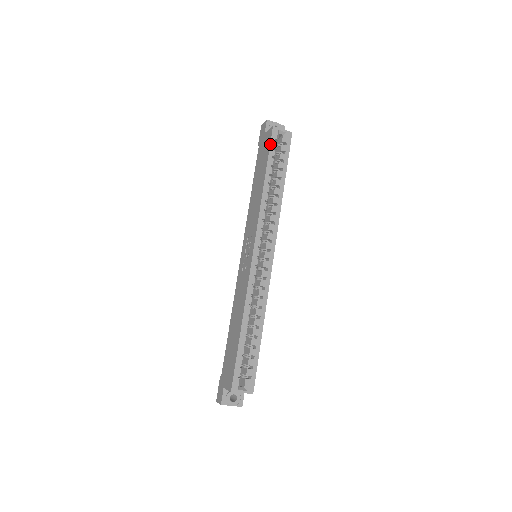
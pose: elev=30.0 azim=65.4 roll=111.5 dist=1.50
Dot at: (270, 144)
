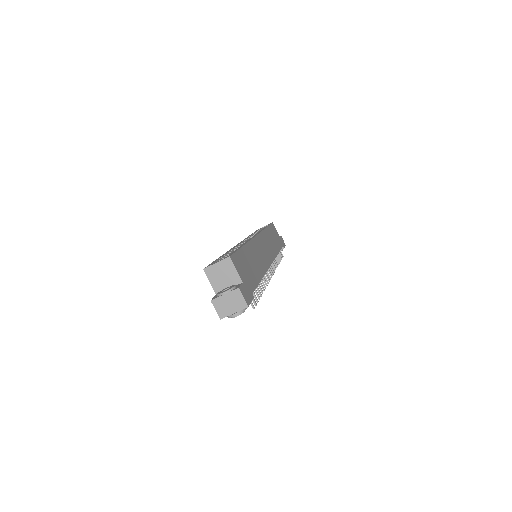
Dot at: occluded
